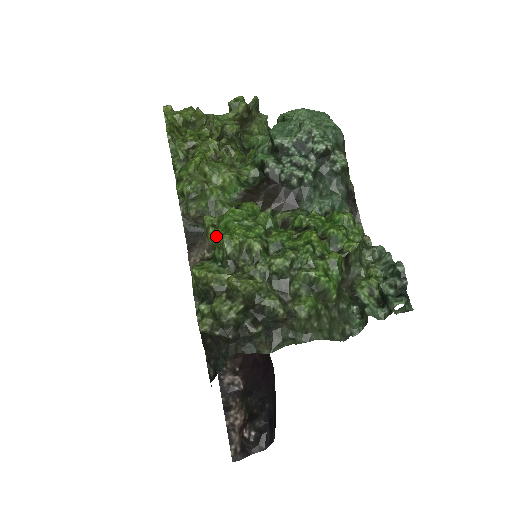
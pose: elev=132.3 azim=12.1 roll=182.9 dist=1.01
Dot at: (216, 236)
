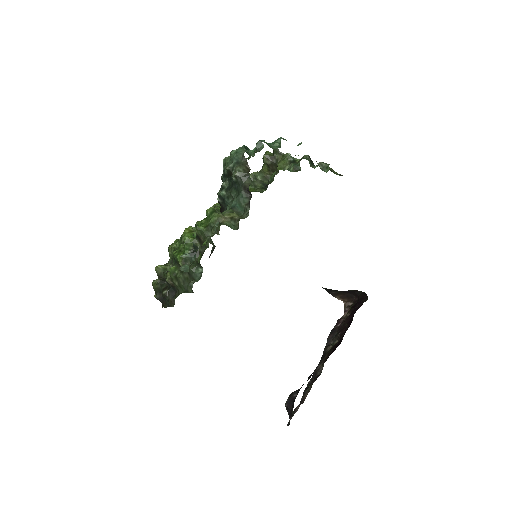
Dot at: occluded
